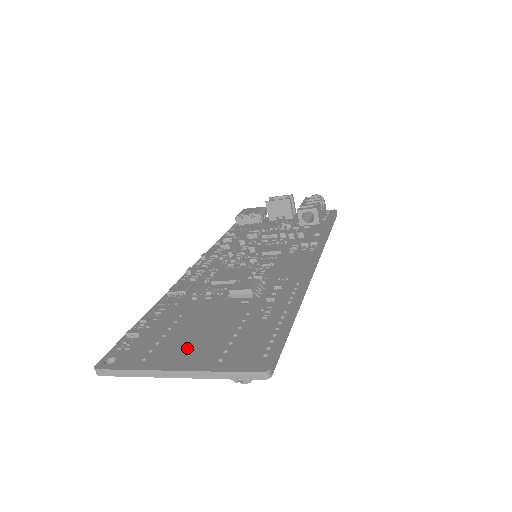
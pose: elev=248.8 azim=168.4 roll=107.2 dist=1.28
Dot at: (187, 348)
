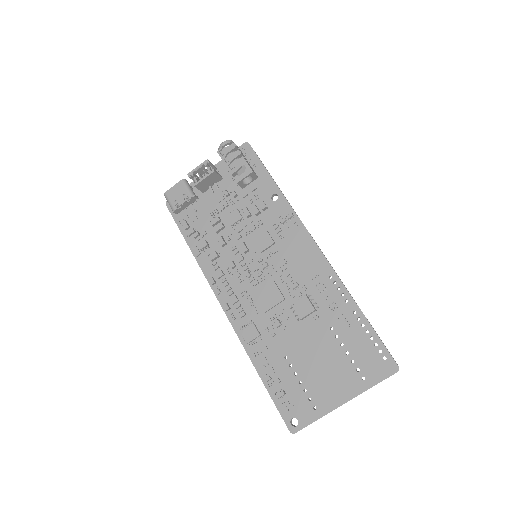
Dot at: (330, 382)
